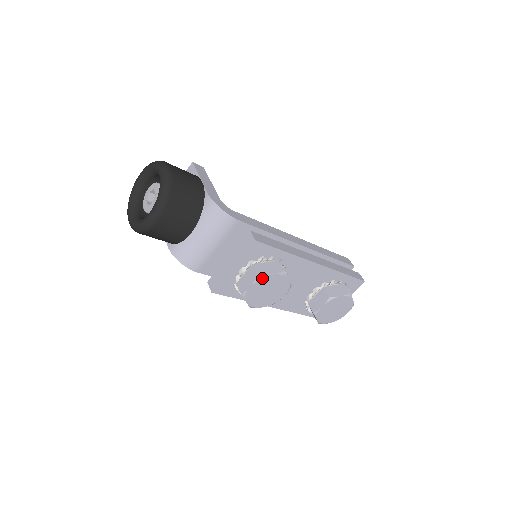
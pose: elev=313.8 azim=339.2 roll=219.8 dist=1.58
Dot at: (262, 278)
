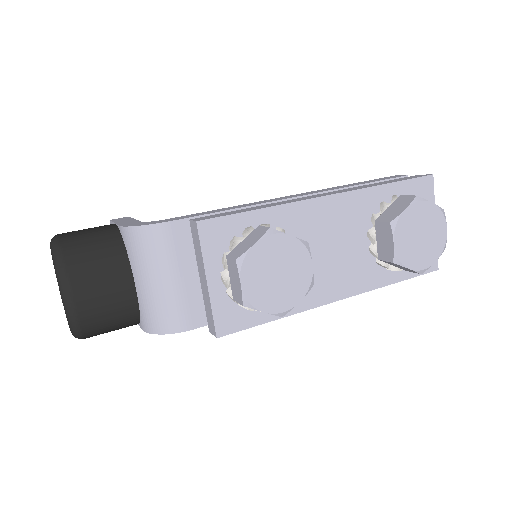
Dot at: (244, 259)
